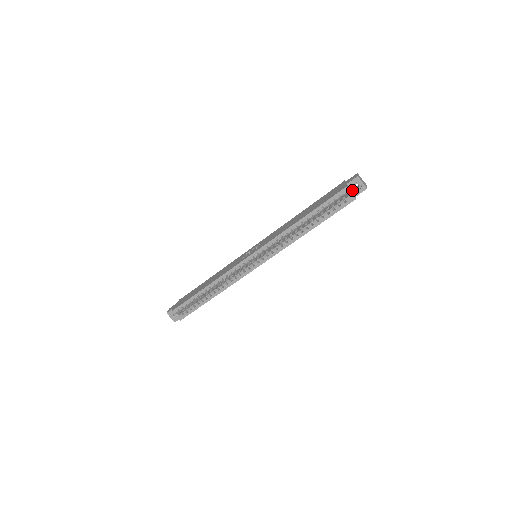
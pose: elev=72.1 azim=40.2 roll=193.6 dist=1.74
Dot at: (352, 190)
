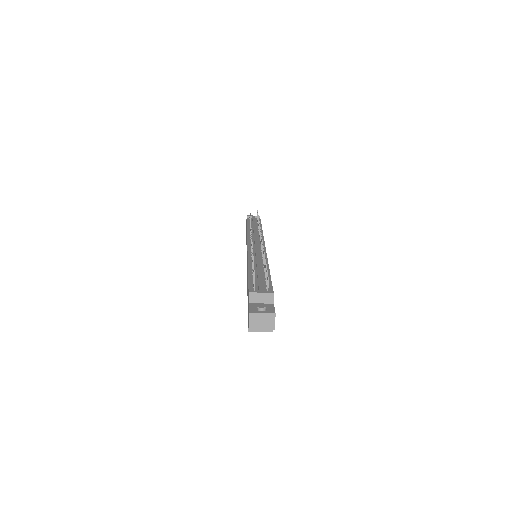
Dot at: occluded
